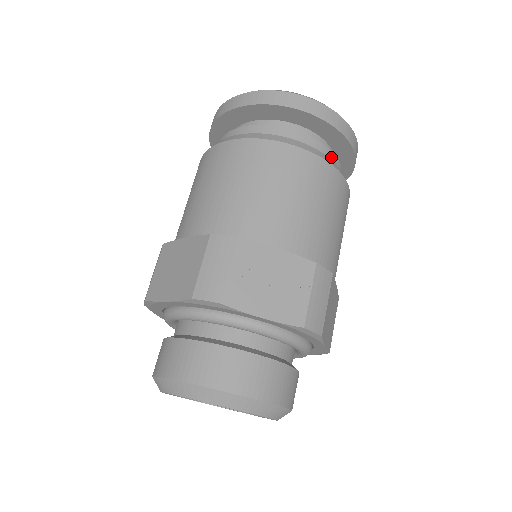
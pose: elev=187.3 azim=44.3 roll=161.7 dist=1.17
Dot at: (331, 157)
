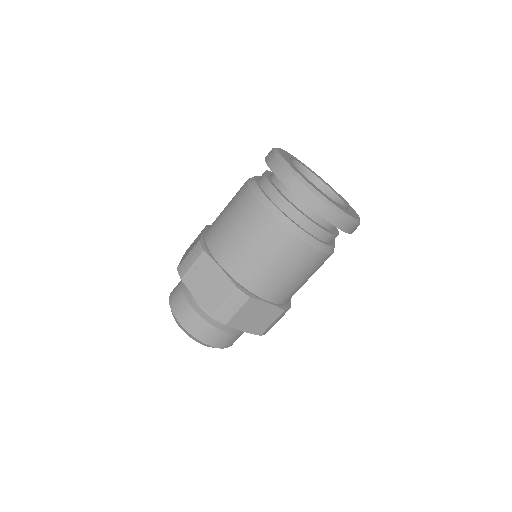
Dot at: (305, 222)
